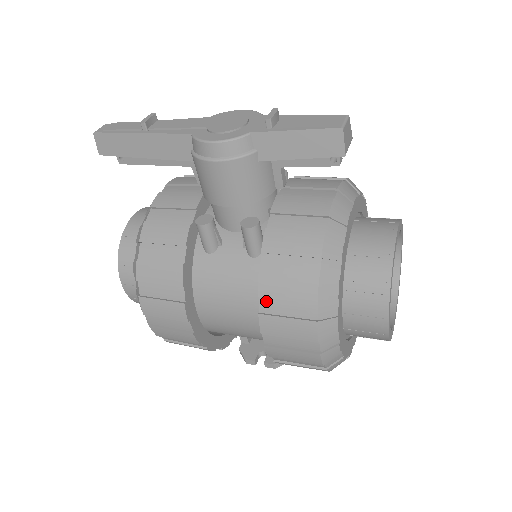
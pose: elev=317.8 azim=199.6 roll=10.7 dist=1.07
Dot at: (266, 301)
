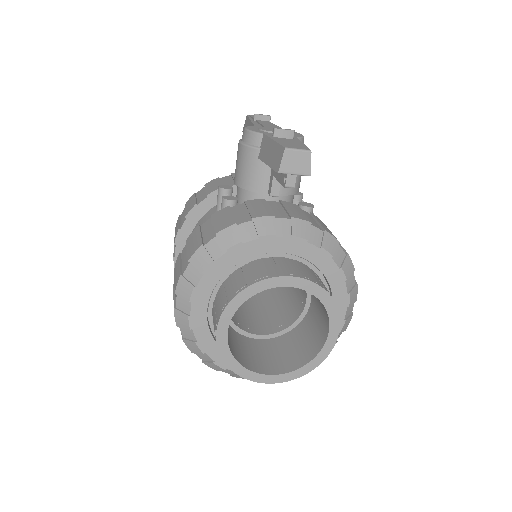
Dot at: (186, 246)
